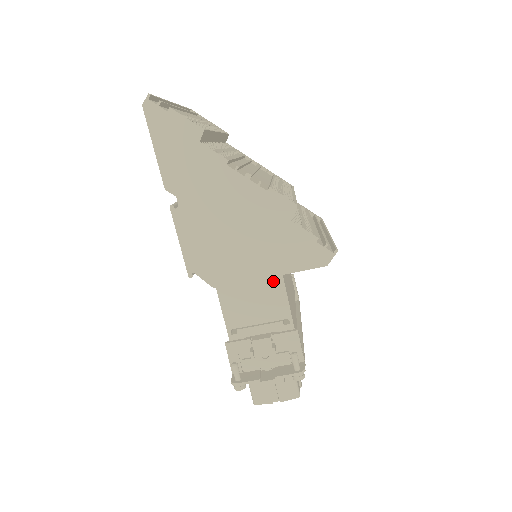
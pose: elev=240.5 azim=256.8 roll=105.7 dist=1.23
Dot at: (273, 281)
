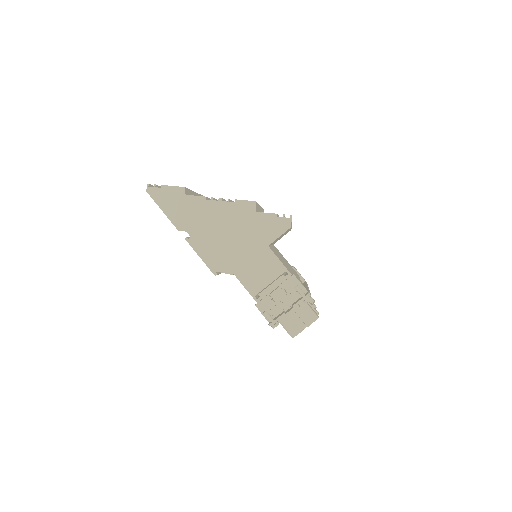
Dot at: (265, 253)
